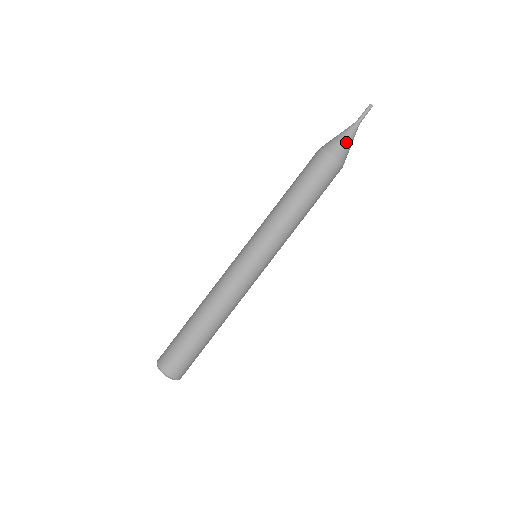
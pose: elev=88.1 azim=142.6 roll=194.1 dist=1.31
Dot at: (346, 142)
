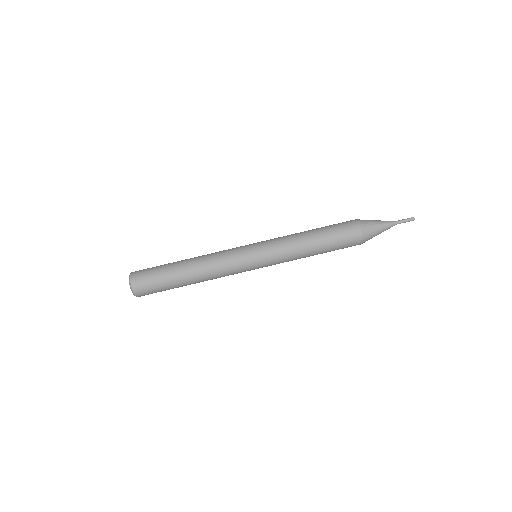
Dot at: (377, 234)
